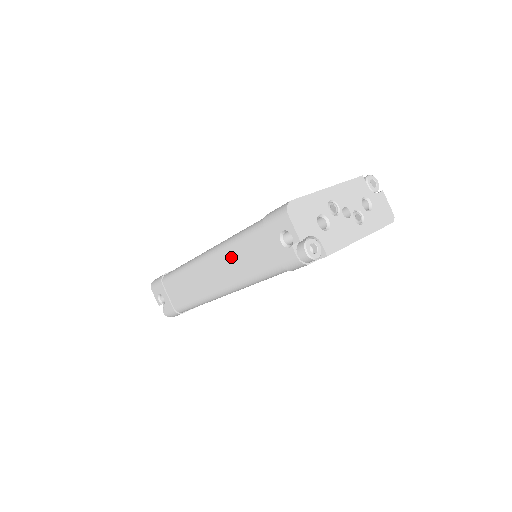
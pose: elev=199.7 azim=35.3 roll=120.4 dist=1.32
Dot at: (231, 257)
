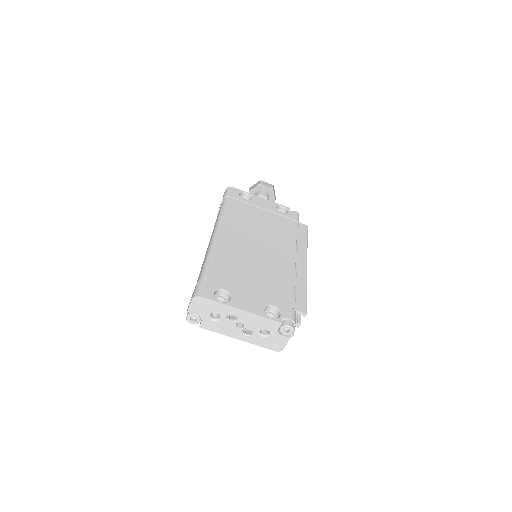
Dot at: occluded
